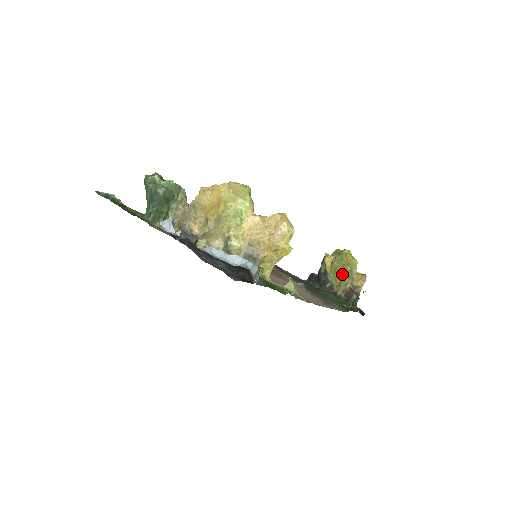
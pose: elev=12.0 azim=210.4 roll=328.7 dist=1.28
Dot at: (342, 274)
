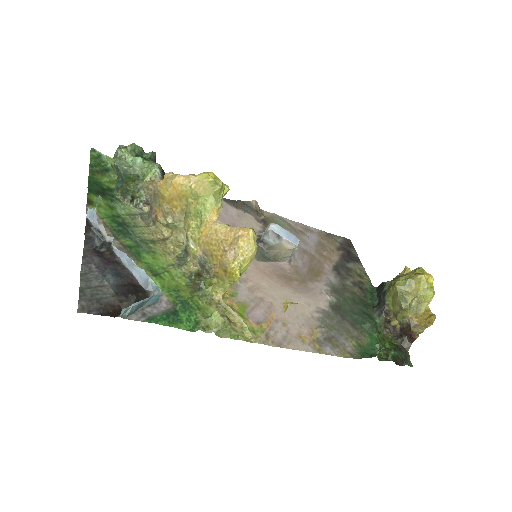
Dot at: (400, 304)
